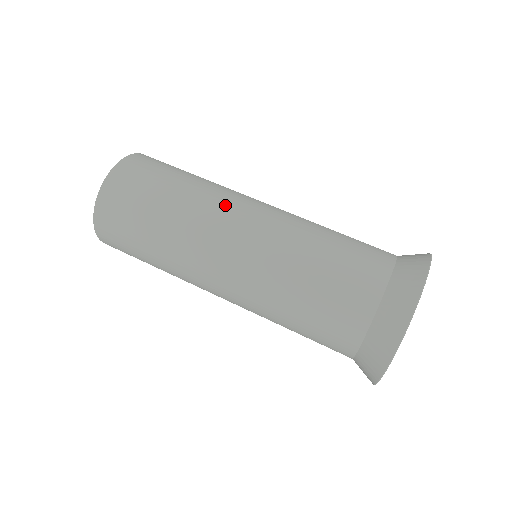
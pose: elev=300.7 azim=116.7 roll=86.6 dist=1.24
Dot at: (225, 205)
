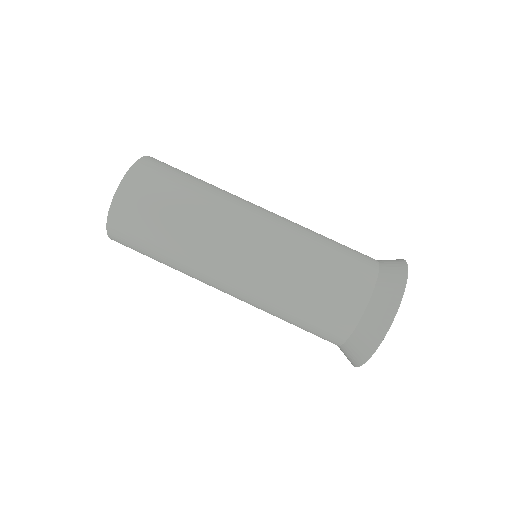
Dot at: (238, 208)
